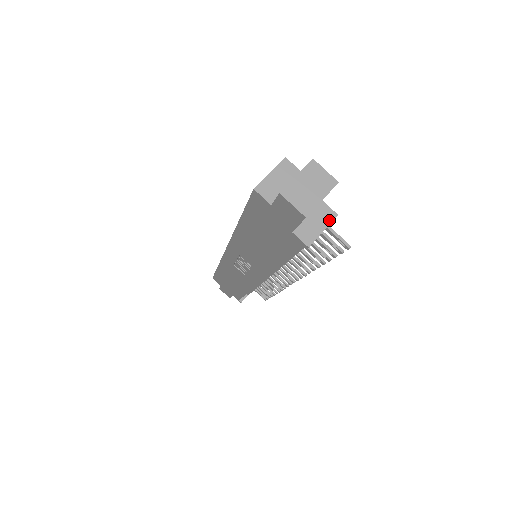
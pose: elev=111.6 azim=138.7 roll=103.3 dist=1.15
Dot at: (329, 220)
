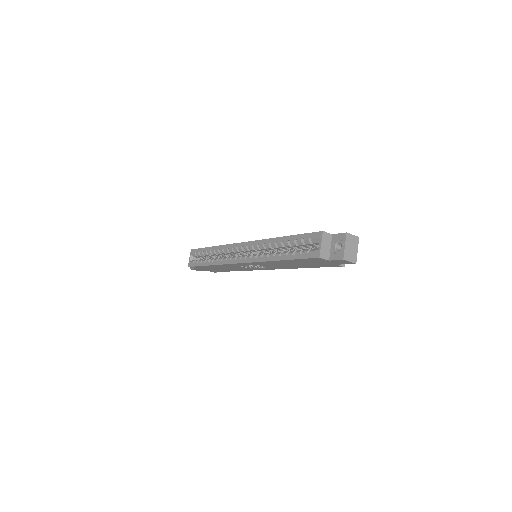
Dot at: occluded
